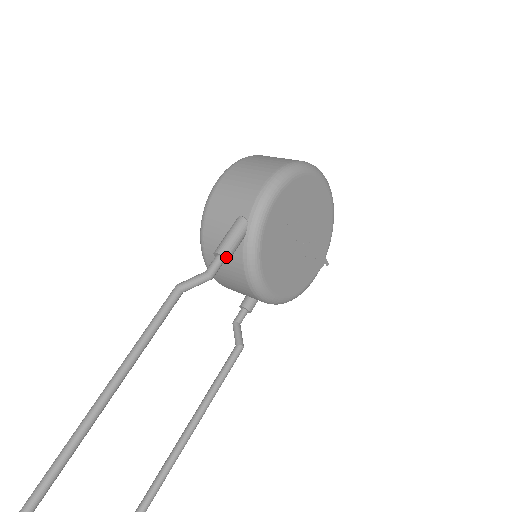
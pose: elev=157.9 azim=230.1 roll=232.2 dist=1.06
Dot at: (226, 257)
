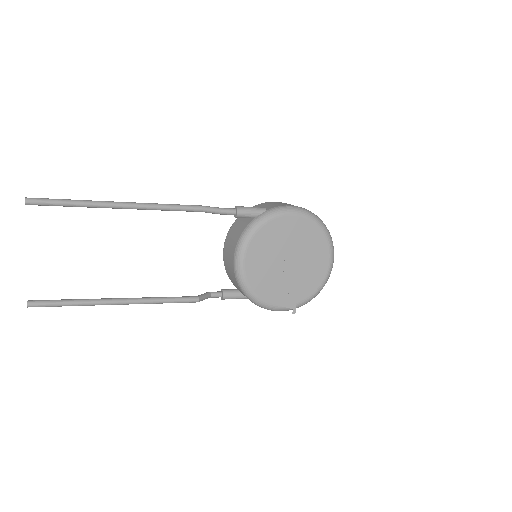
Dot at: (238, 211)
